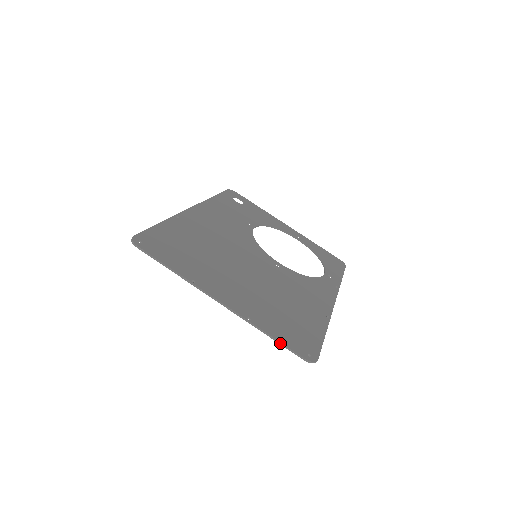
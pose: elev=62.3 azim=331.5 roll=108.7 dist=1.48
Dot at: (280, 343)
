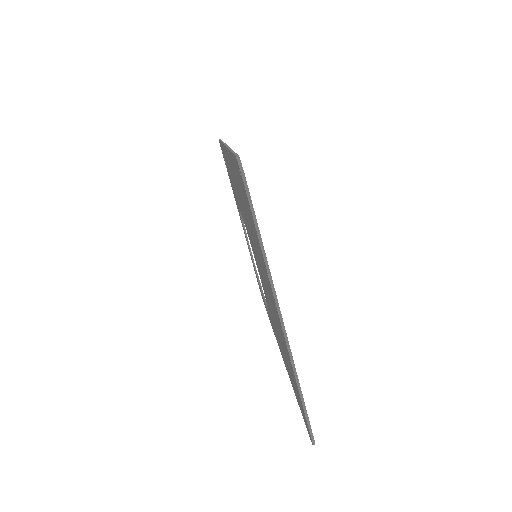
Dot at: (305, 408)
